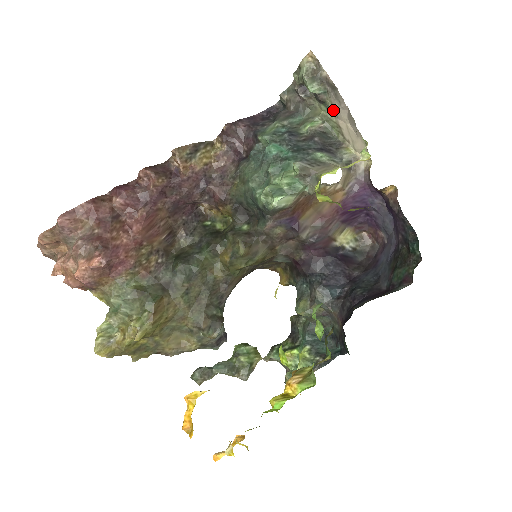
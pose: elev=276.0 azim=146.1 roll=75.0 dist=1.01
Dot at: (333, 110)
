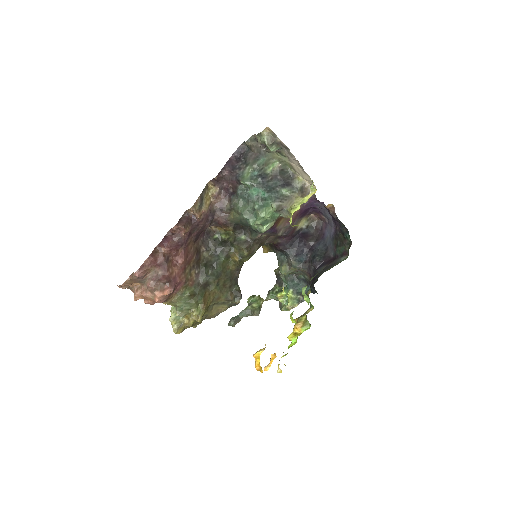
Dot at: (286, 157)
